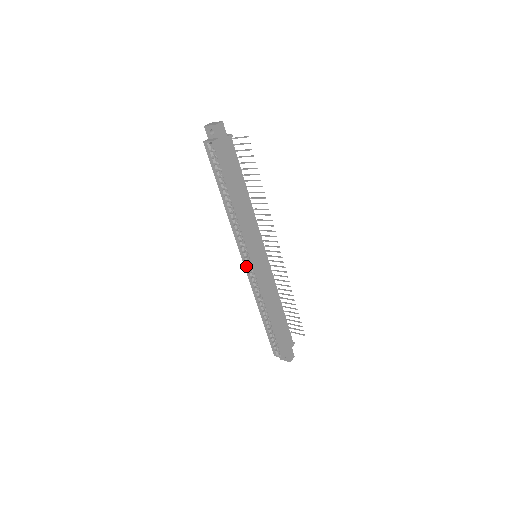
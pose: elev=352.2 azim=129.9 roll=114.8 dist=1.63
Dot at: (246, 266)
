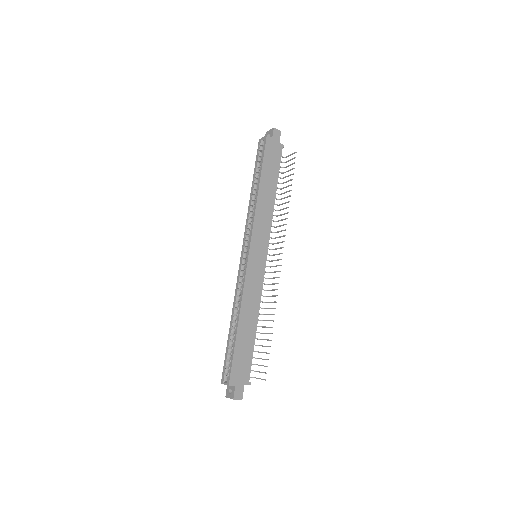
Dot at: (242, 258)
